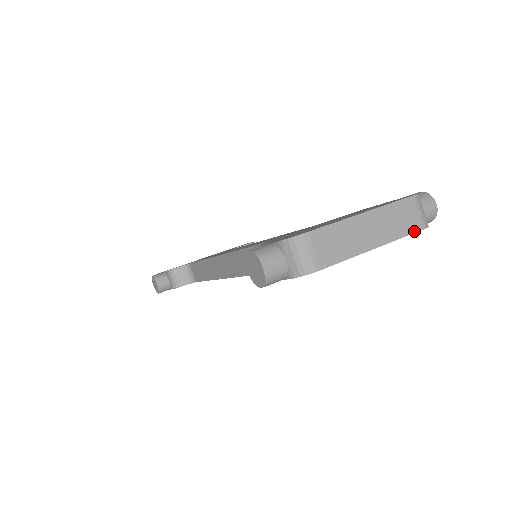
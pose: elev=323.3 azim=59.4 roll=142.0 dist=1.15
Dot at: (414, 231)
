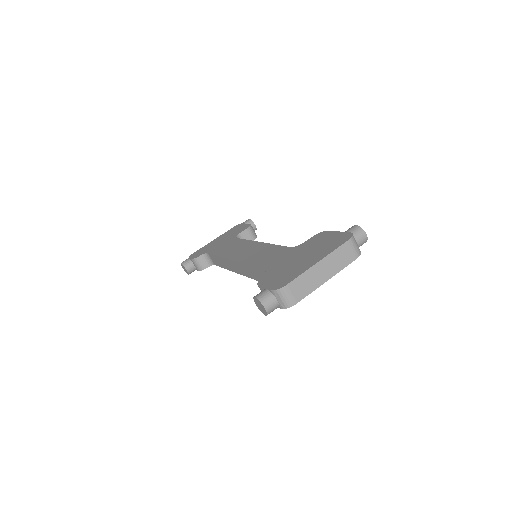
Dot at: (351, 261)
